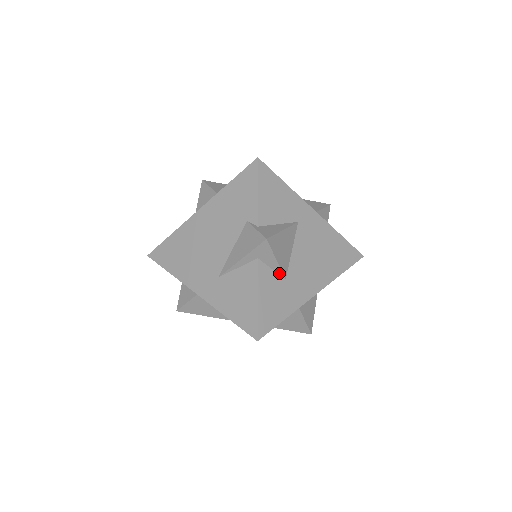
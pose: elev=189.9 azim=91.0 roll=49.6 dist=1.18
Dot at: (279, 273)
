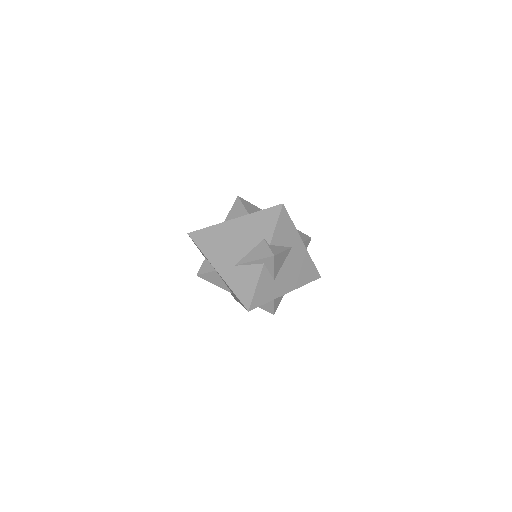
Dot at: (272, 275)
